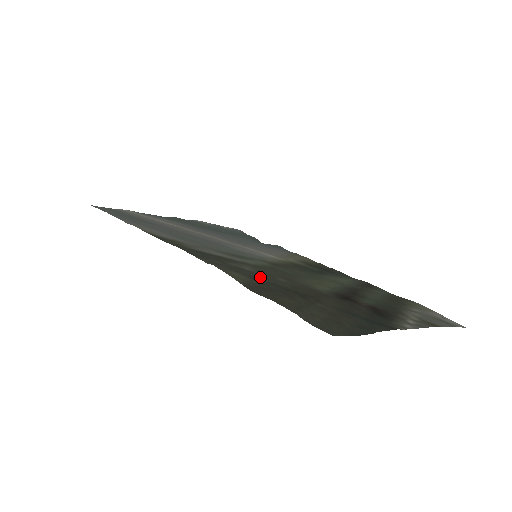
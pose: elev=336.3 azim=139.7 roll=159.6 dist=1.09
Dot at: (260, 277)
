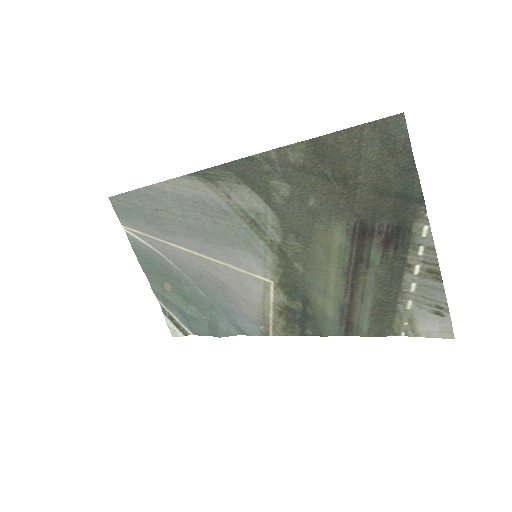
Dot at: (303, 179)
